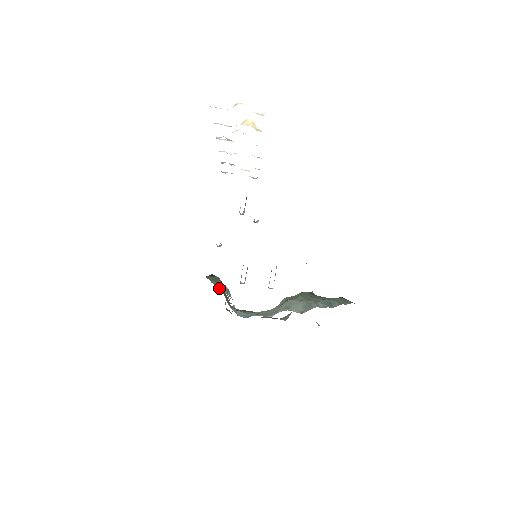
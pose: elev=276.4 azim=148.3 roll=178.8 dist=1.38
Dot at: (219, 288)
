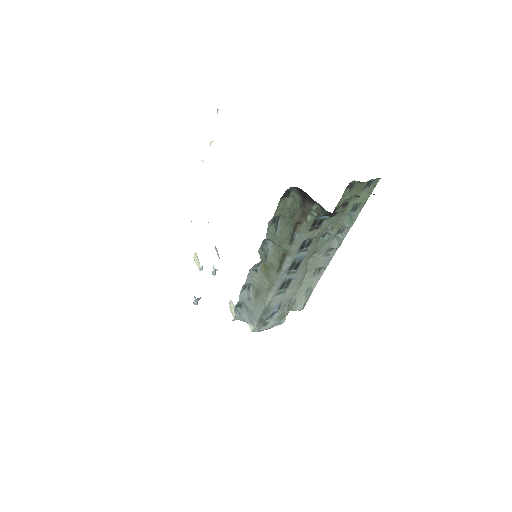
Dot at: (264, 257)
